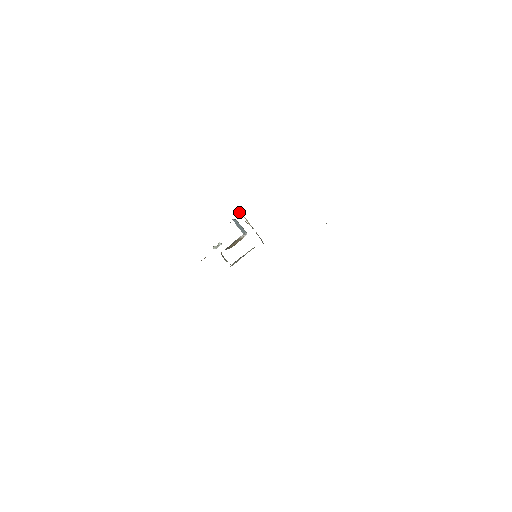
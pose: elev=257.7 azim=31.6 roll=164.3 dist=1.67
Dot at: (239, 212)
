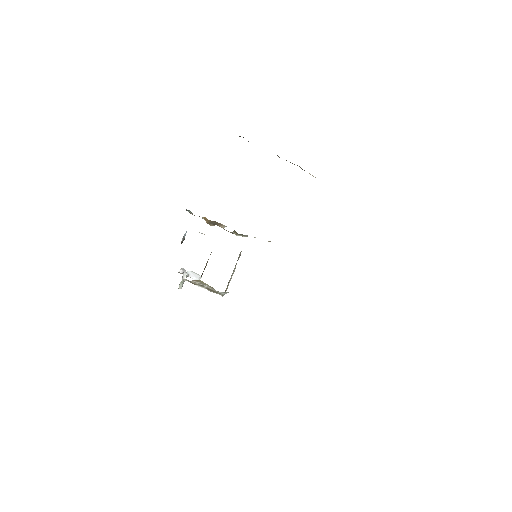
Dot at: occluded
